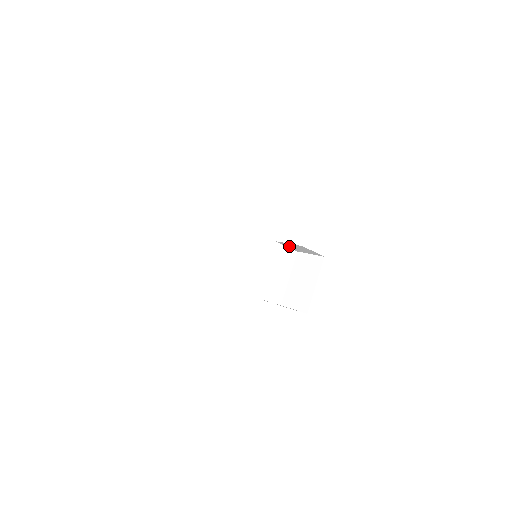
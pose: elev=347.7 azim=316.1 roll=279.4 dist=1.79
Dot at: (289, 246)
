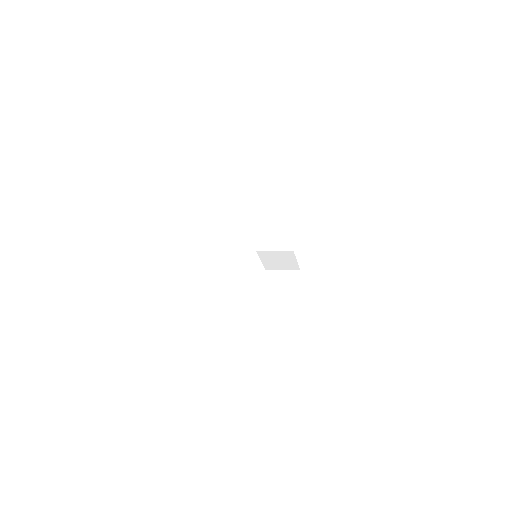
Dot at: (266, 259)
